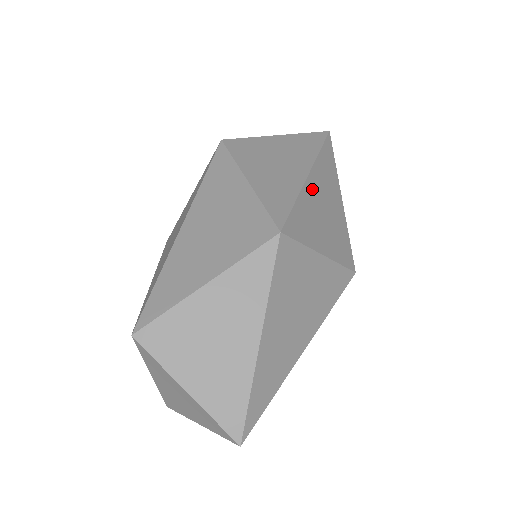
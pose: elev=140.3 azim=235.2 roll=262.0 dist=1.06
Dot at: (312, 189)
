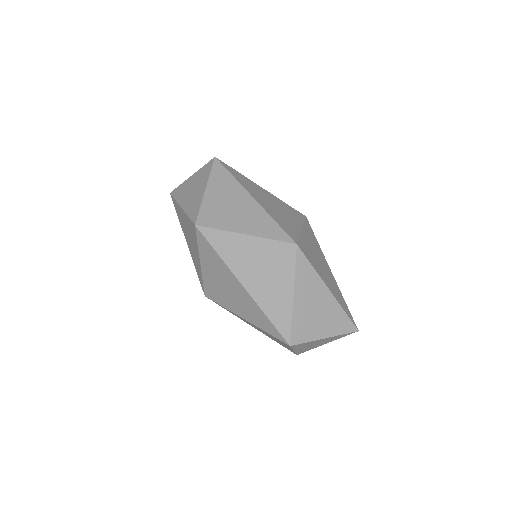
Dot at: (263, 204)
